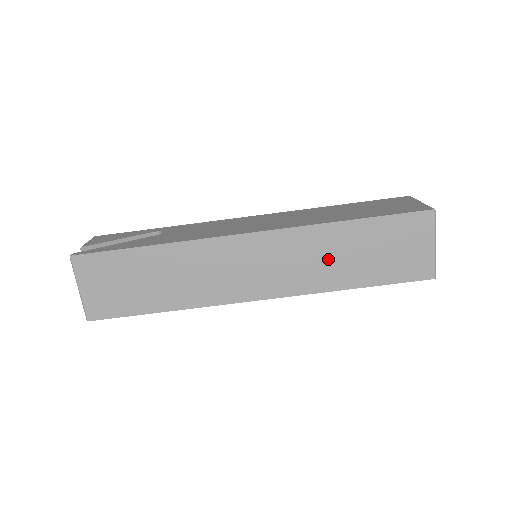
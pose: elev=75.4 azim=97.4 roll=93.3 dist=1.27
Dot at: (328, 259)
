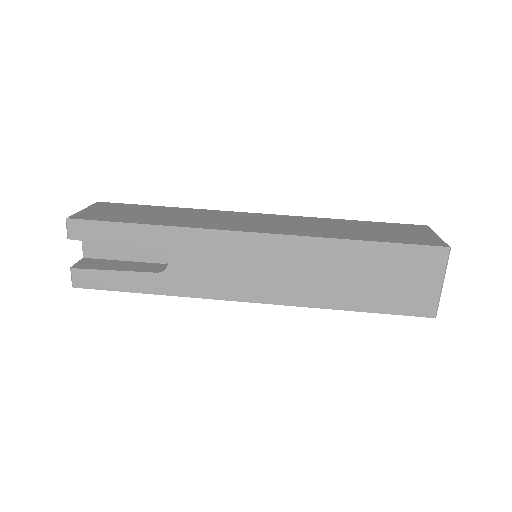
Dot at: (330, 228)
